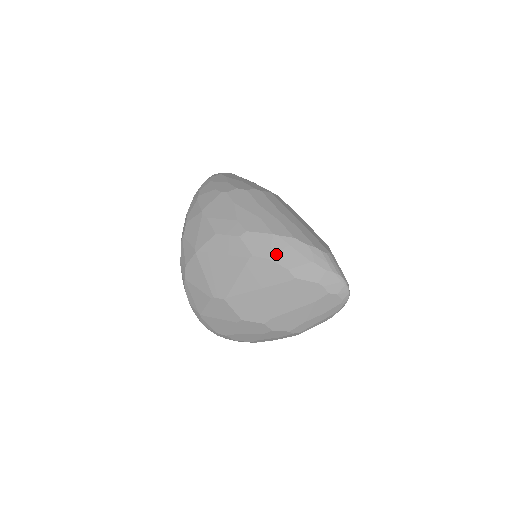
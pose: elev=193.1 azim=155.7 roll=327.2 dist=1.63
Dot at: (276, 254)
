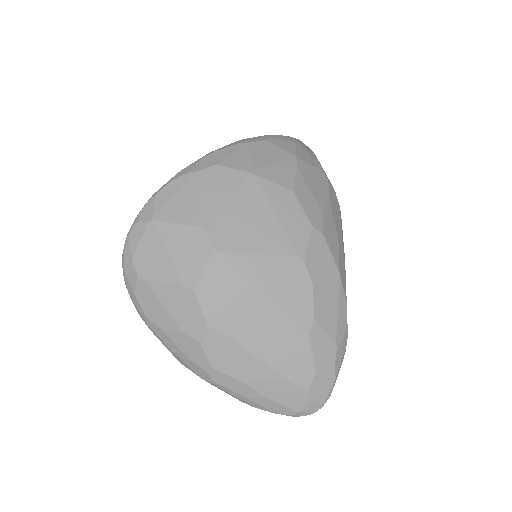
Dot at: (322, 291)
